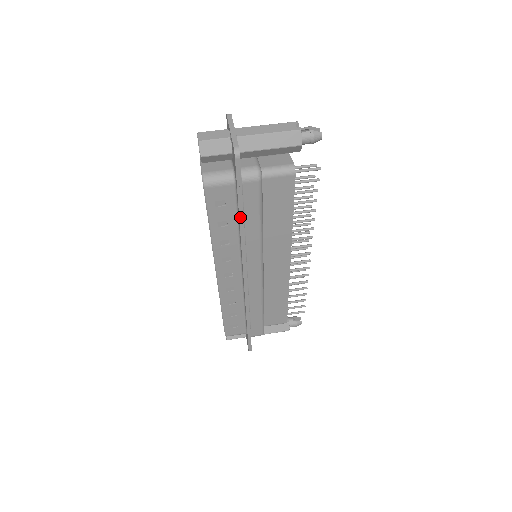
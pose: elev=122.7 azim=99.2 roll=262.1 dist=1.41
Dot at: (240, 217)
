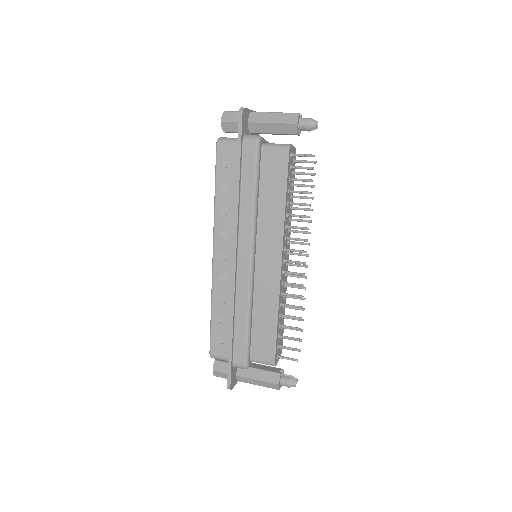
Dot at: (237, 176)
